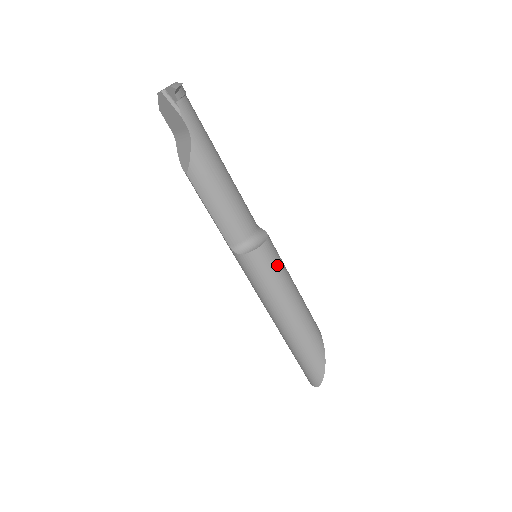
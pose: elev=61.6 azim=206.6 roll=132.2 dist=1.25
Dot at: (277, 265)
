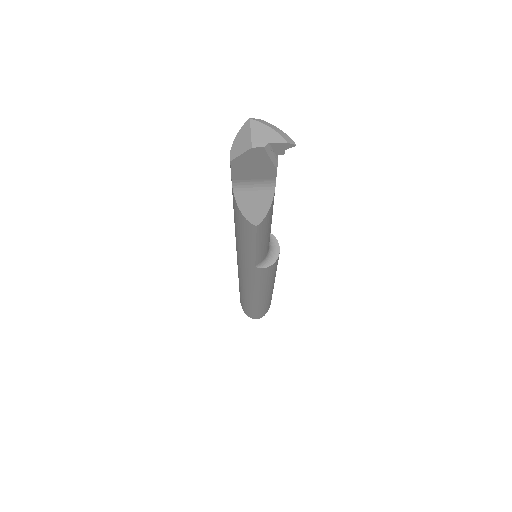
Dot at: occluded
